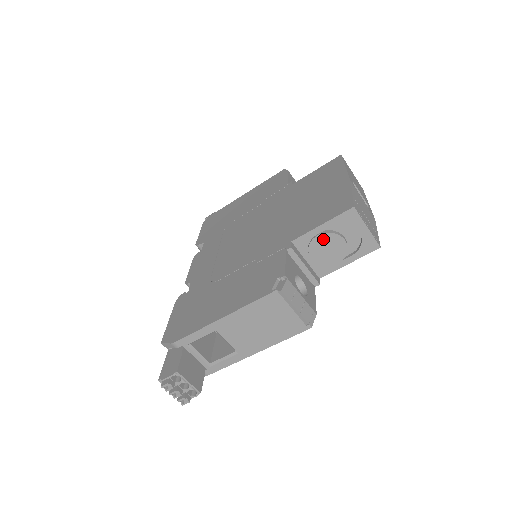
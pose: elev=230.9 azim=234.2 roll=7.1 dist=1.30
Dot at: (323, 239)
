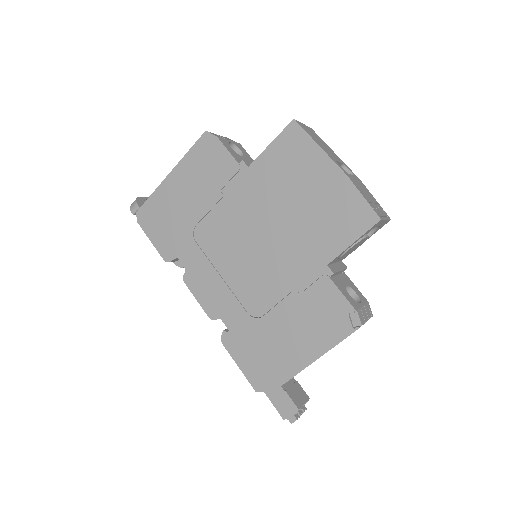
Dot at: (352, 248)
